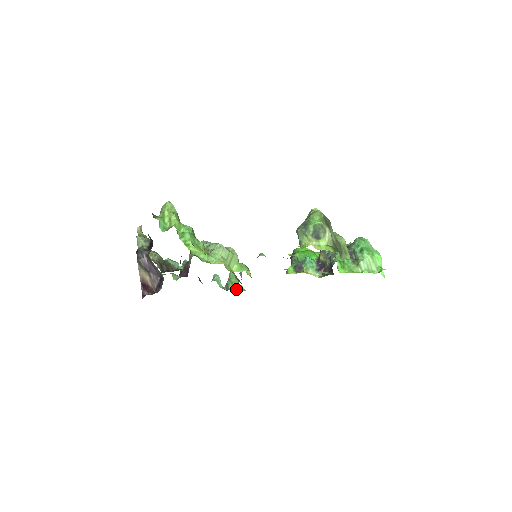
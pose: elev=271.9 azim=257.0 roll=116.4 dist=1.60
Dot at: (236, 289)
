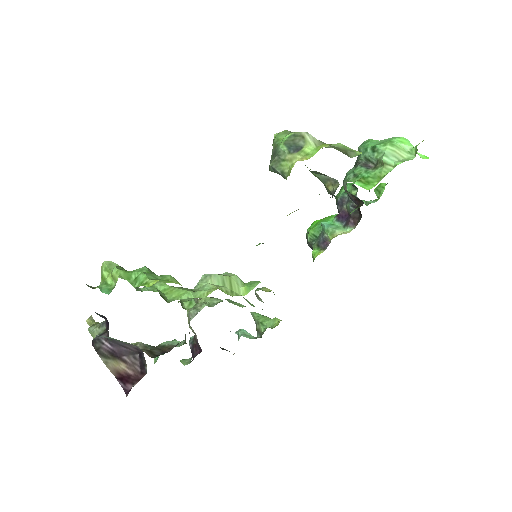
Dot at: (270, 326)
